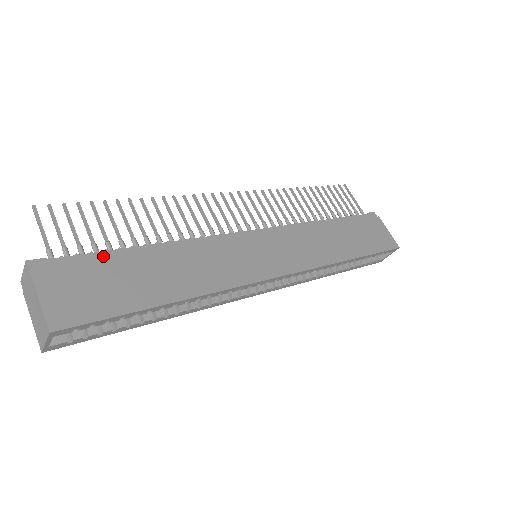
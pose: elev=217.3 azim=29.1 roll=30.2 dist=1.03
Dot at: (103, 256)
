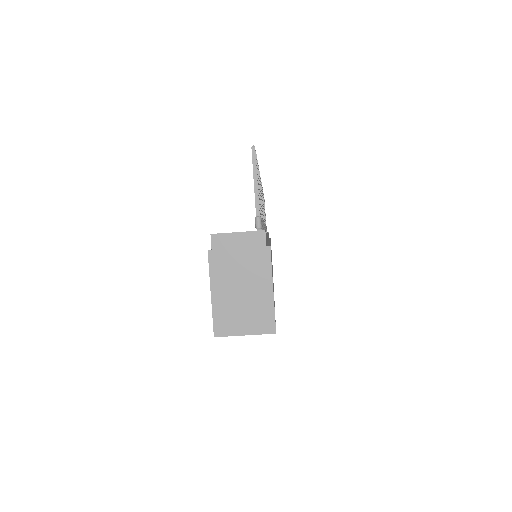
Dot at: occluded
